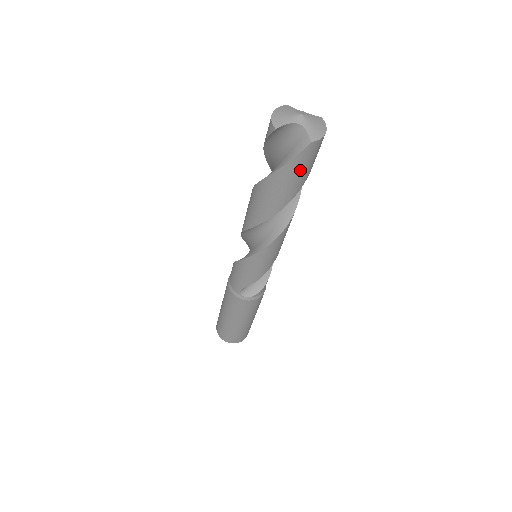
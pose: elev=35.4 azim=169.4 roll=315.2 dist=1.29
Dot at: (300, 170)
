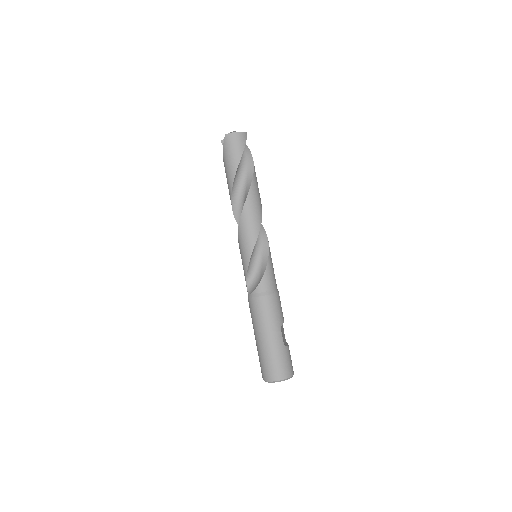
Dot at: (229, 154)
